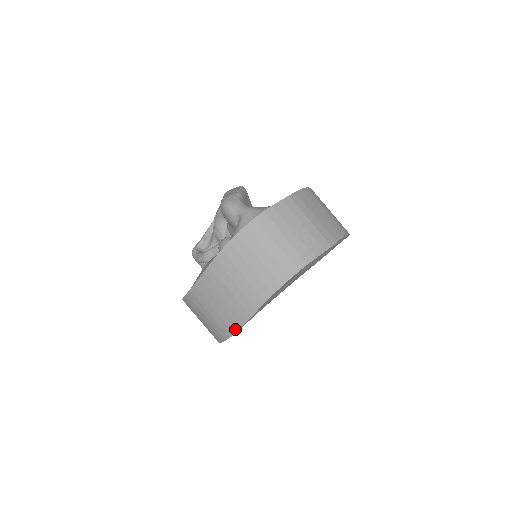
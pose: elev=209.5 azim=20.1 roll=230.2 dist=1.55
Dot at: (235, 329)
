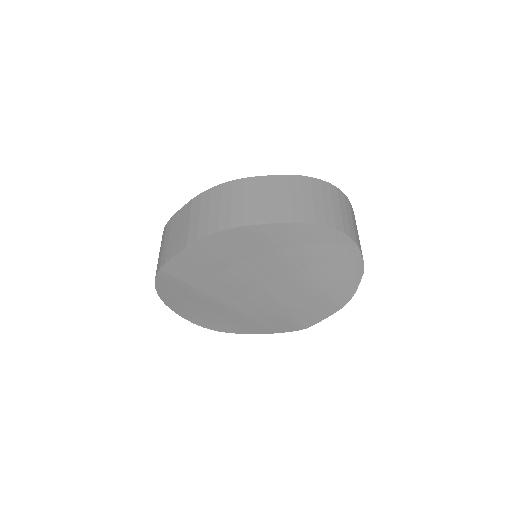
Dot at: (261, 222)
